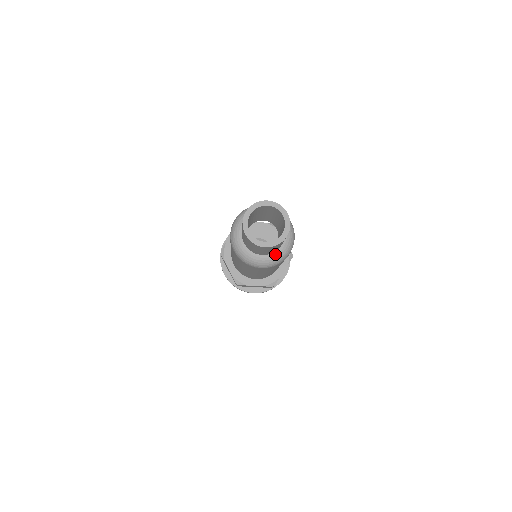
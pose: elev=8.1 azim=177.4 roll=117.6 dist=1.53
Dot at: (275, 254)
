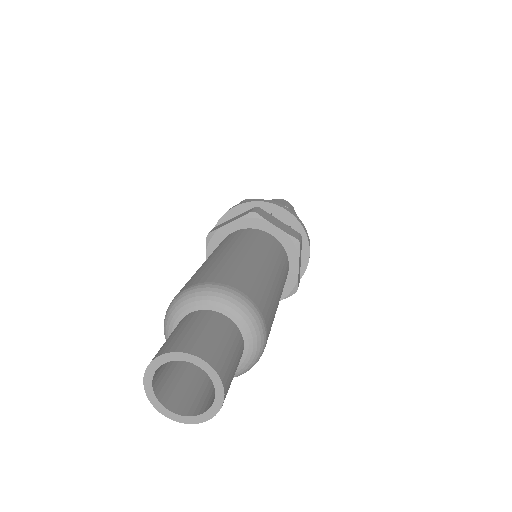
Dot at: (243, 361)
